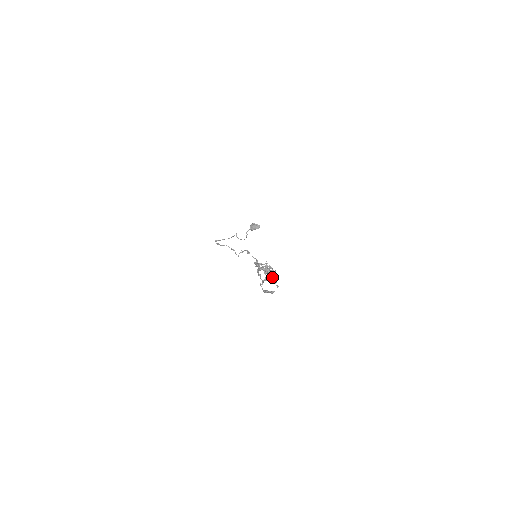
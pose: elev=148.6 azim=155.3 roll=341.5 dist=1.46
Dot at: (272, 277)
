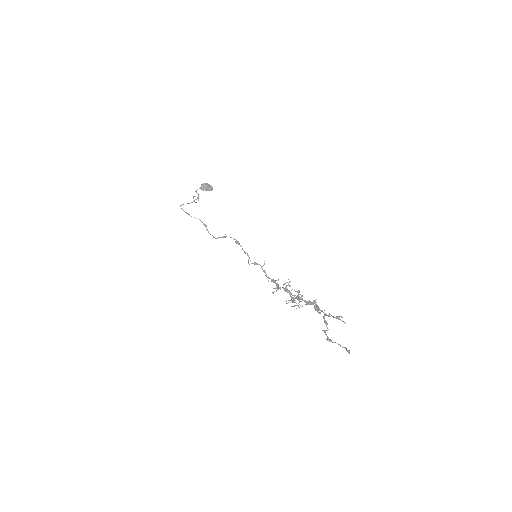
Dot at: (293, 298)
